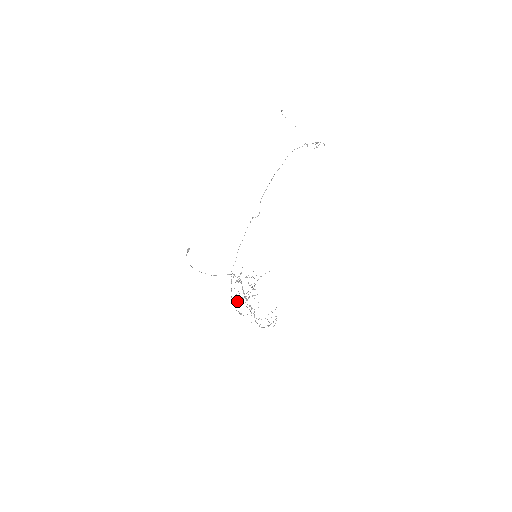
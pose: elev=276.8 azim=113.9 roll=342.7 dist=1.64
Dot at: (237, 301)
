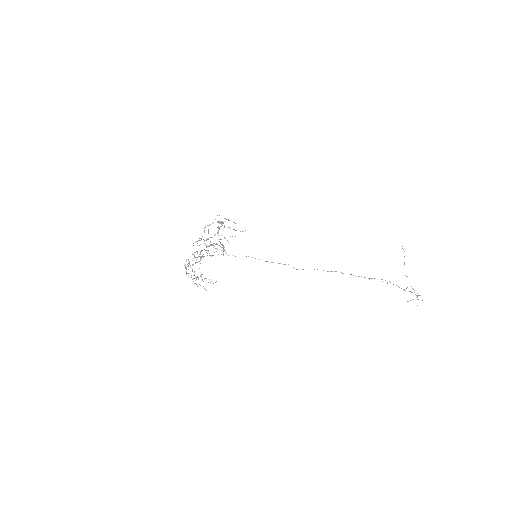
Dot at: occluded
